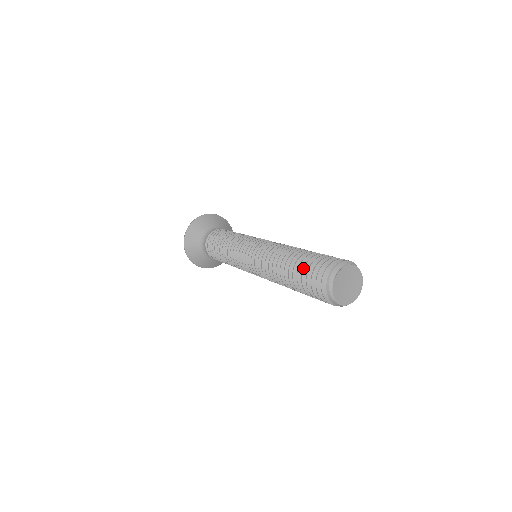
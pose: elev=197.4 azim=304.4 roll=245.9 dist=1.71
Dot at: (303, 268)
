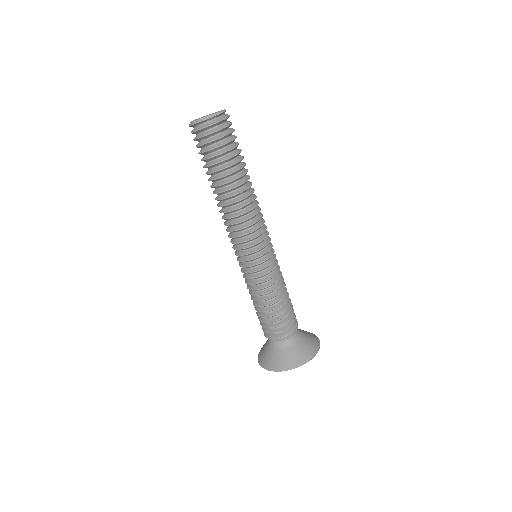
Dot at: occluded
